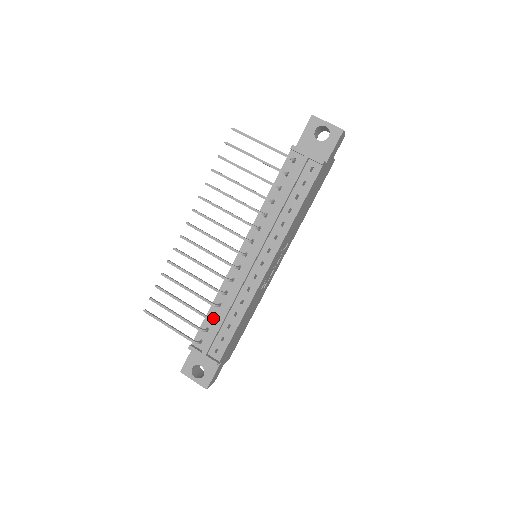
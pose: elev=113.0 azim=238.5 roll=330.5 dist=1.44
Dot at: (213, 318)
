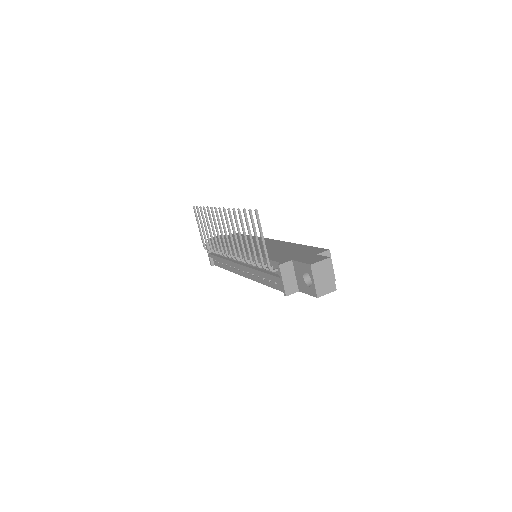
Dot at: occluded
